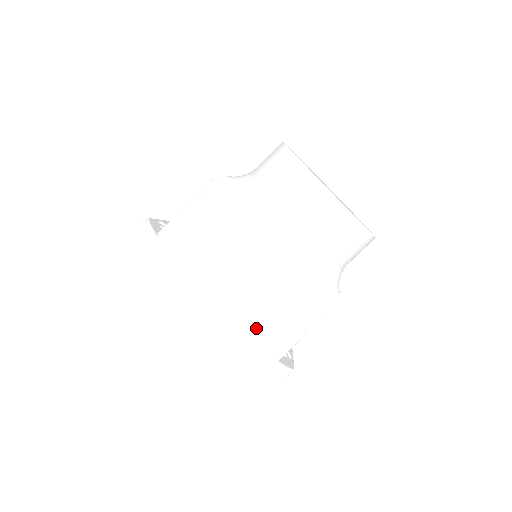
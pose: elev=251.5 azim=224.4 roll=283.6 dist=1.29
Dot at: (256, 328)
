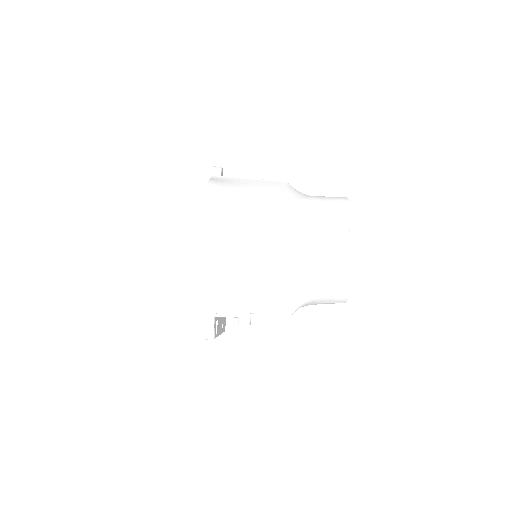
Dot at: (233, 270)
